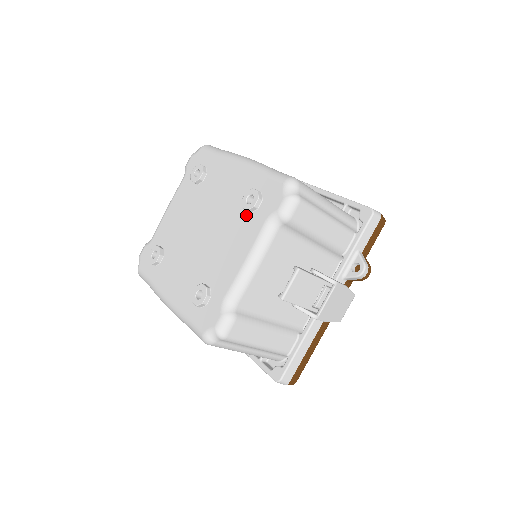
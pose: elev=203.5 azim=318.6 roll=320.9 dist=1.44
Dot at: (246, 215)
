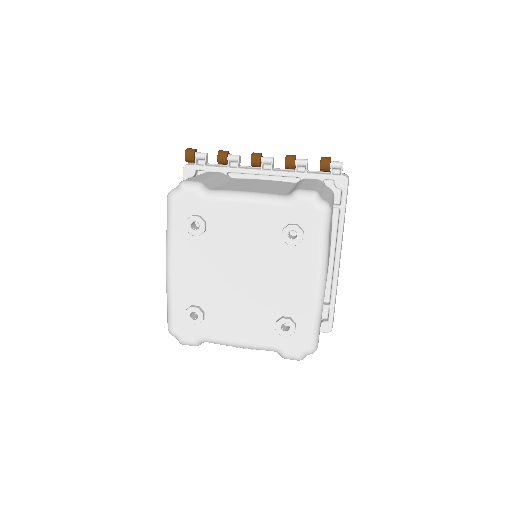
Dot at: (272, 324)
